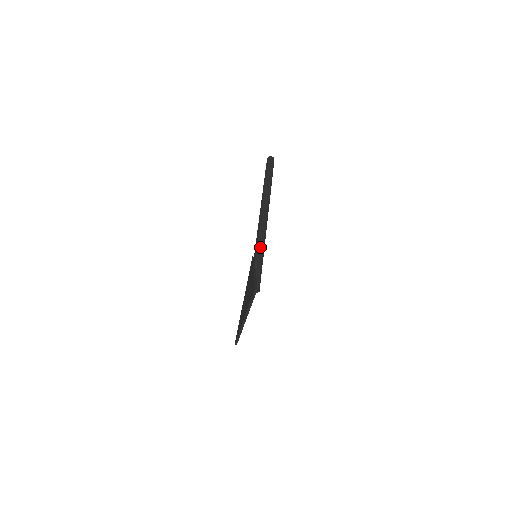
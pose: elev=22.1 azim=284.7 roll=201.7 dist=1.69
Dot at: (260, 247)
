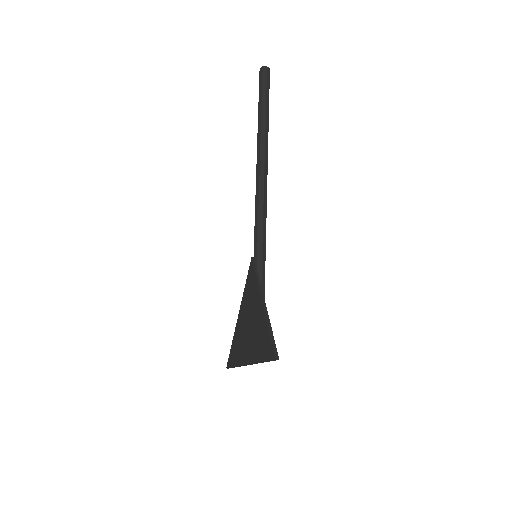
Dot at: (262, 243)
